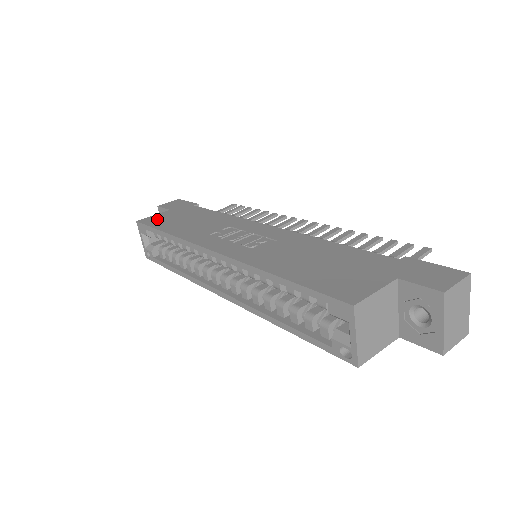
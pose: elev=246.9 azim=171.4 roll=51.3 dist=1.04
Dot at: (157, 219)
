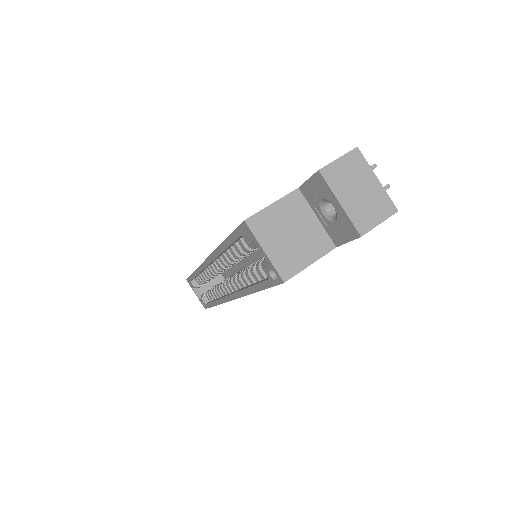
Dot at: occluded
